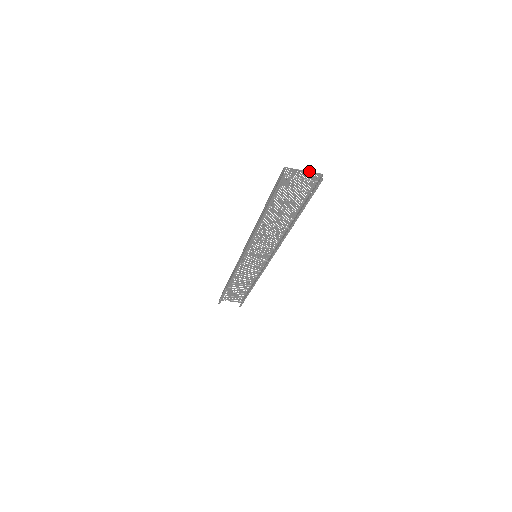
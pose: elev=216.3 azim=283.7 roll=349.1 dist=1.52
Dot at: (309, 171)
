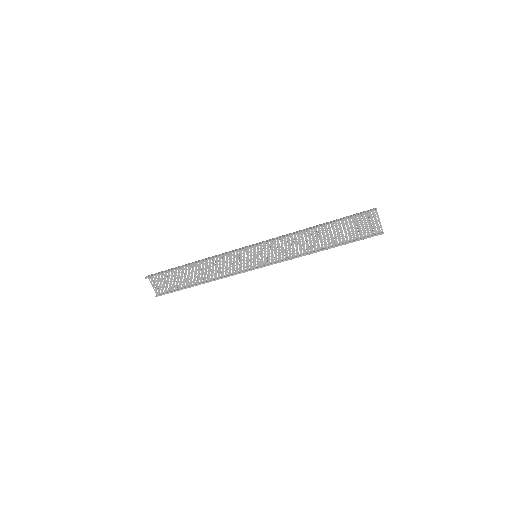
Dot at: occluded
